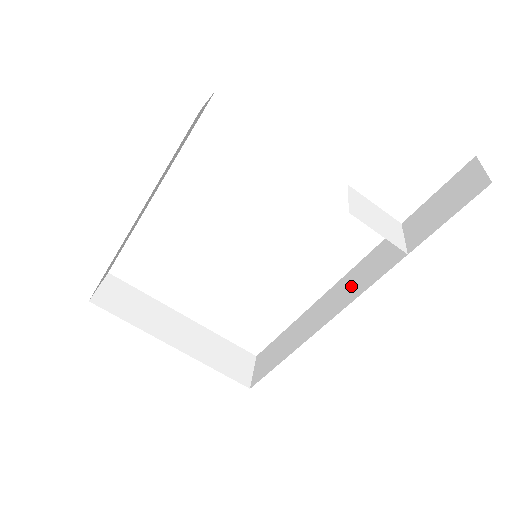
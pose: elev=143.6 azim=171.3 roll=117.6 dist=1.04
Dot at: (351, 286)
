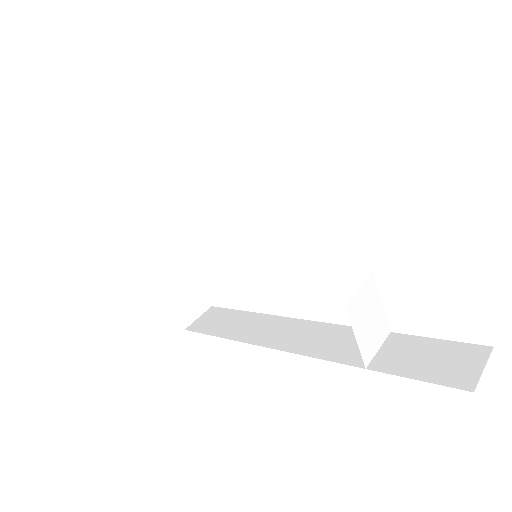
Dot at: (311, 339)
